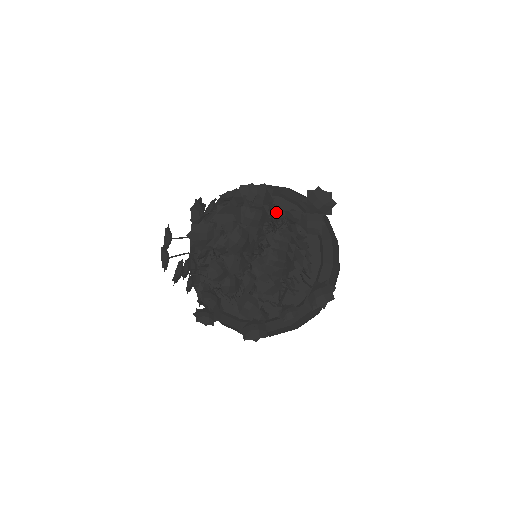
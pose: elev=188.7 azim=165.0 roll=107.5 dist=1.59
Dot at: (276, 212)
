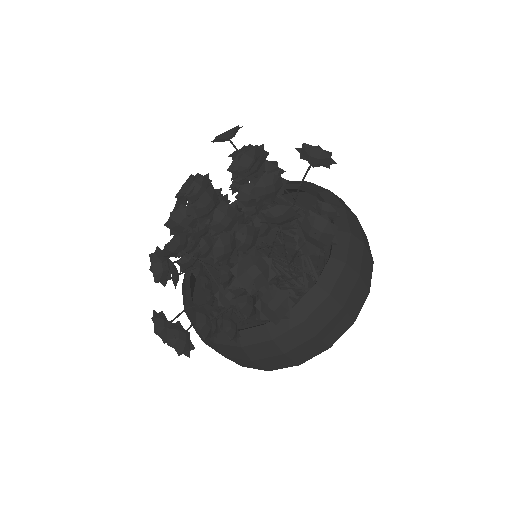
Dot at: occluded
